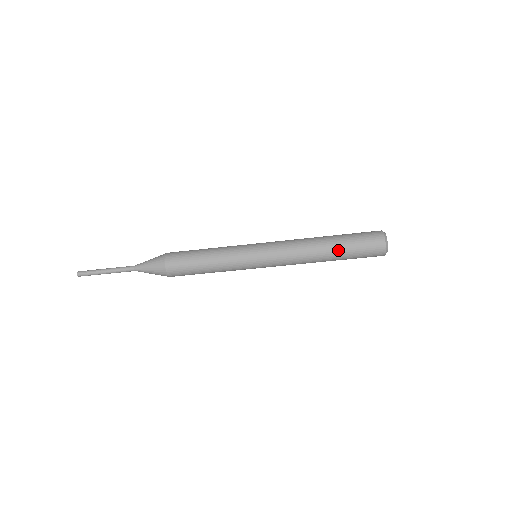
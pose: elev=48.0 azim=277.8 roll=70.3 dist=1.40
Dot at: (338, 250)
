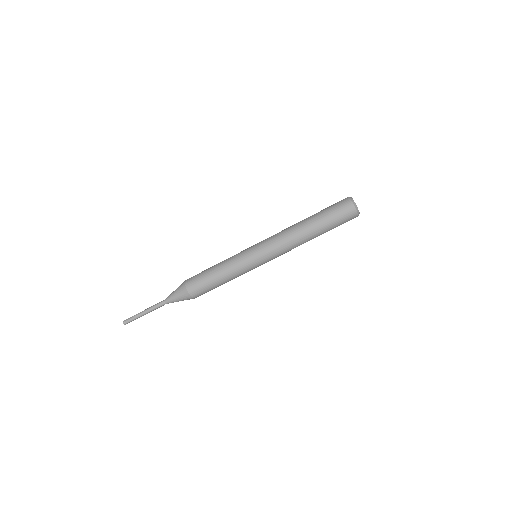
Dot at: (314, 219)
